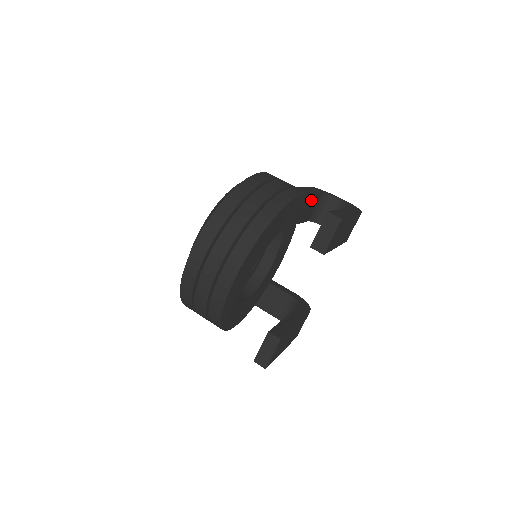
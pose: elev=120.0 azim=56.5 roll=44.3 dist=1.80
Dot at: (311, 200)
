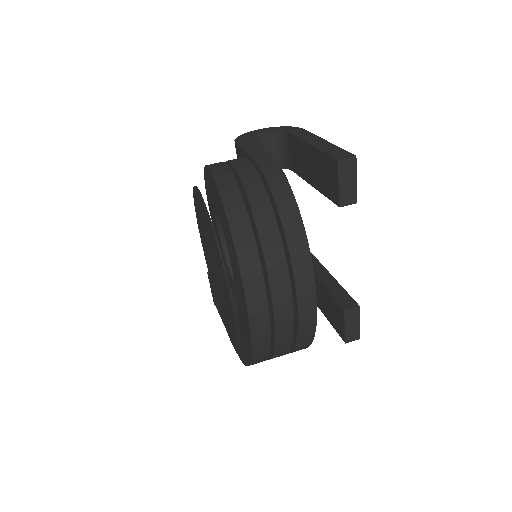
Dot at: occluded
